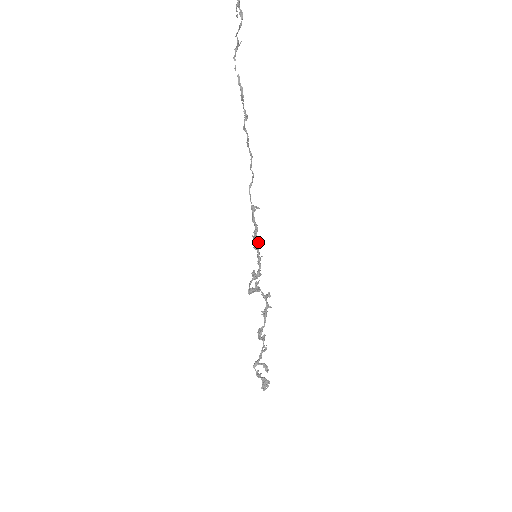
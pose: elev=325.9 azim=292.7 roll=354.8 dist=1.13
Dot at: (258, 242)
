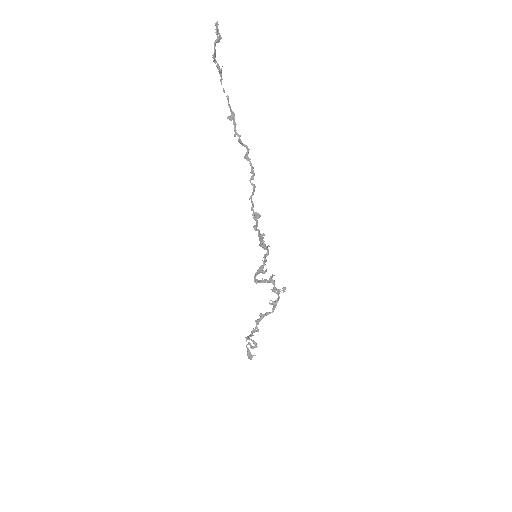
Dot at: (264, 244)
